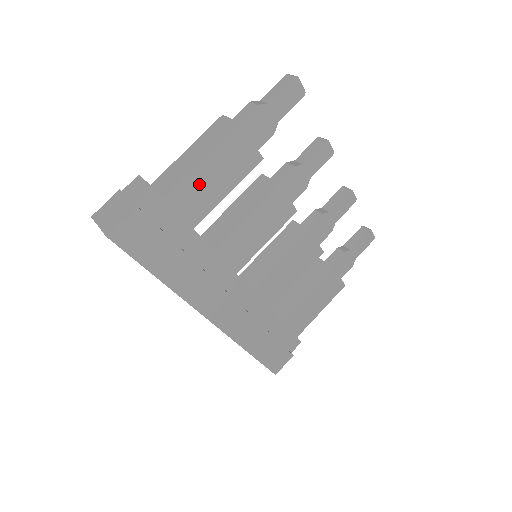
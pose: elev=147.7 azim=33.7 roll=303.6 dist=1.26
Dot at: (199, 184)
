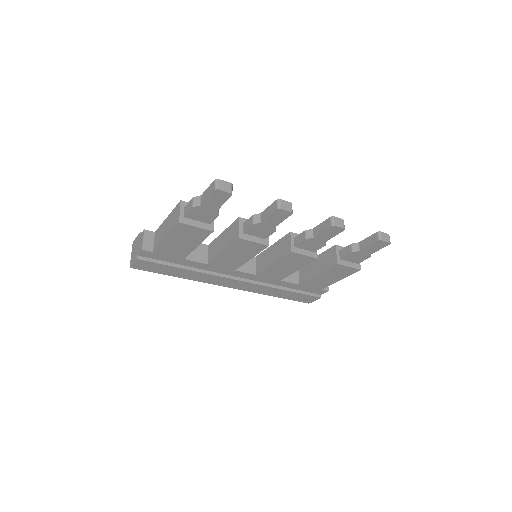
Dot at: (172, 245)
